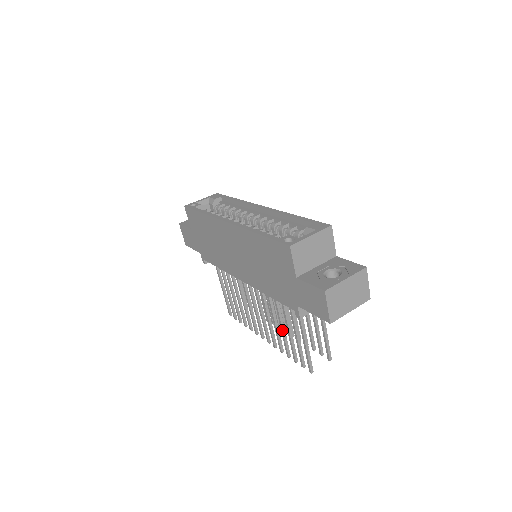
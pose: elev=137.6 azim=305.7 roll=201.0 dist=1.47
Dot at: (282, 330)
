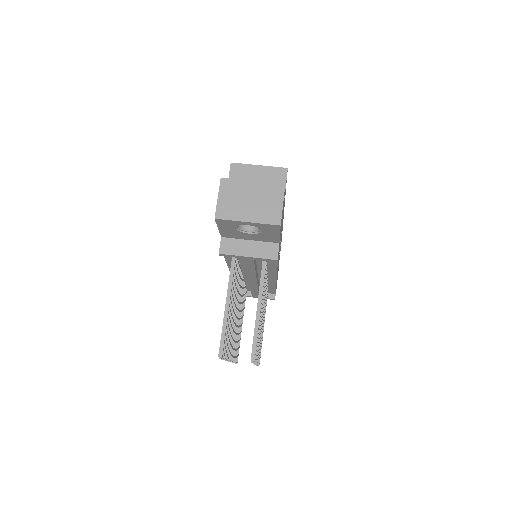
Dot at: occluded
